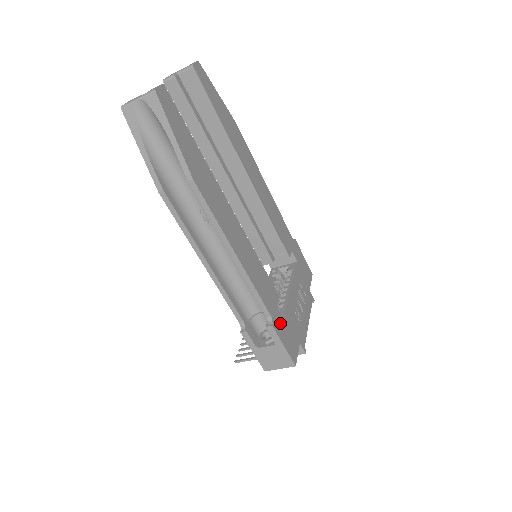
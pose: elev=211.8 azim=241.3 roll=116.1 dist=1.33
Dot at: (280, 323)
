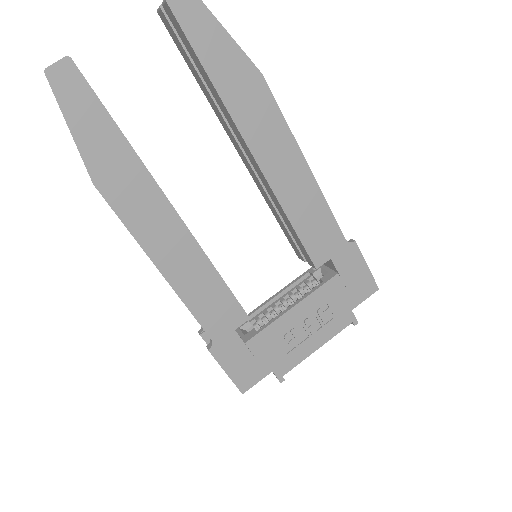
Dot at: (232, 348)
